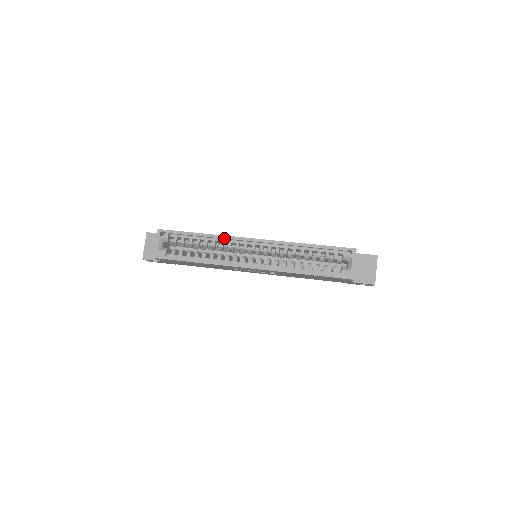
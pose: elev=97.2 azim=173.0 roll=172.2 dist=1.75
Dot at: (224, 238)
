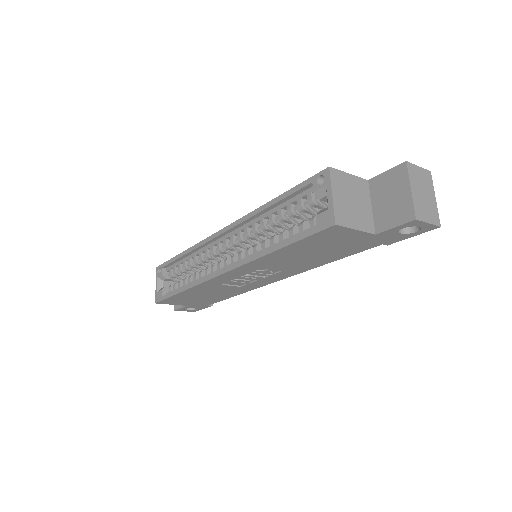
Dot at: (197, 247)
